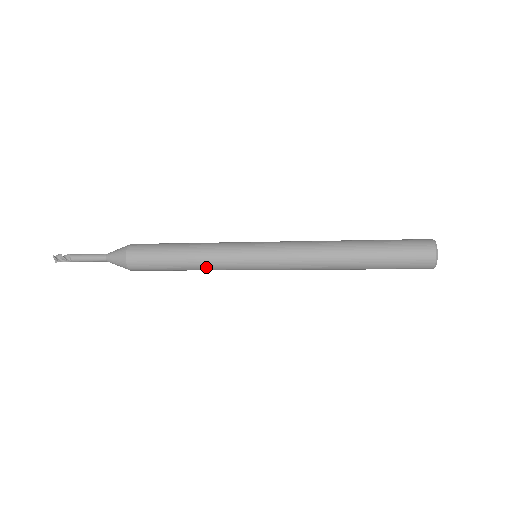
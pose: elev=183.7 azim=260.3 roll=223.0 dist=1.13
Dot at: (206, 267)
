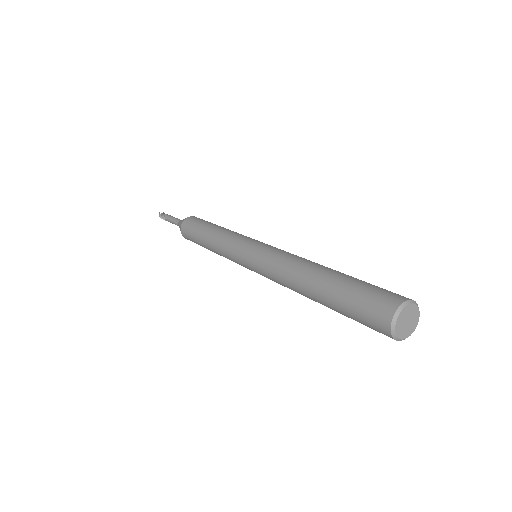
Dot at: (219, 253)
